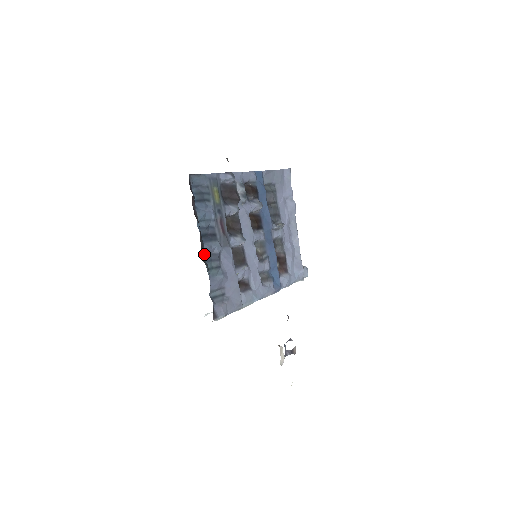
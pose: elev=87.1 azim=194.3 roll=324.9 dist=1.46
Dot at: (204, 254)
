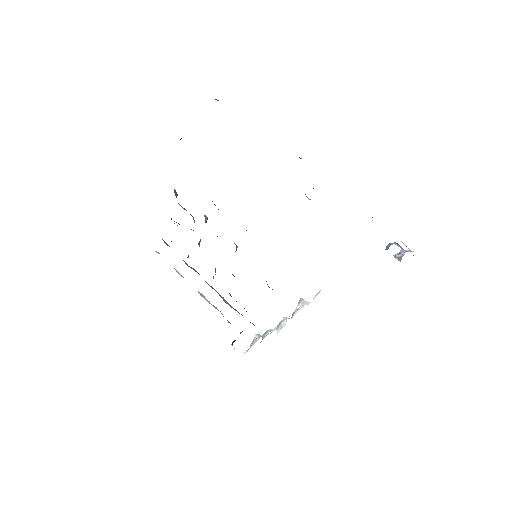
Dot at: occluded
